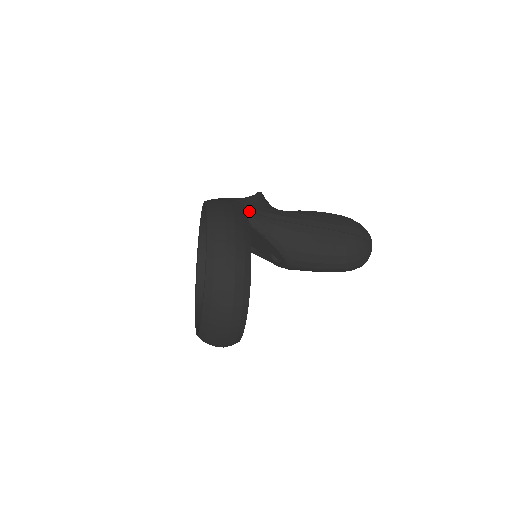
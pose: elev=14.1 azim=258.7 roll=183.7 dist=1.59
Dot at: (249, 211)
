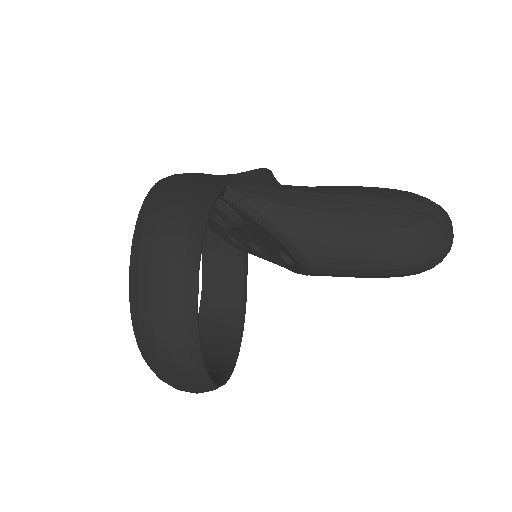
Dot at: (231, 184)
